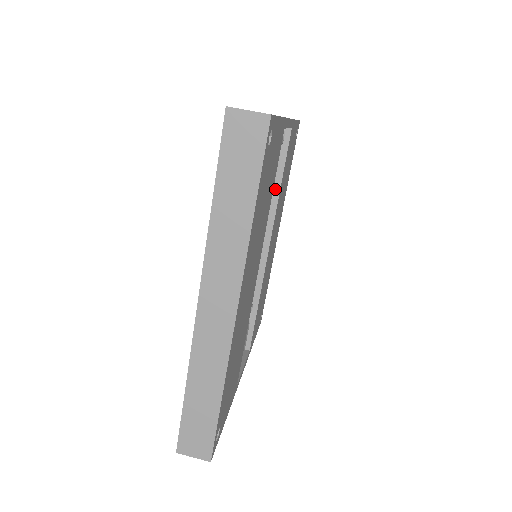
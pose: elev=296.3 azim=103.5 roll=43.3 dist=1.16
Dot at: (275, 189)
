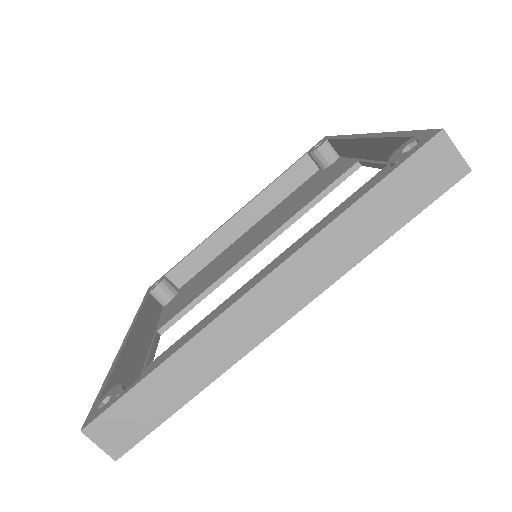
Dot at: (307, 205)
